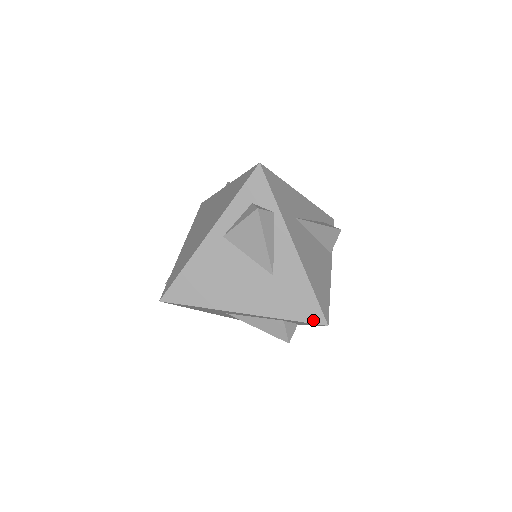
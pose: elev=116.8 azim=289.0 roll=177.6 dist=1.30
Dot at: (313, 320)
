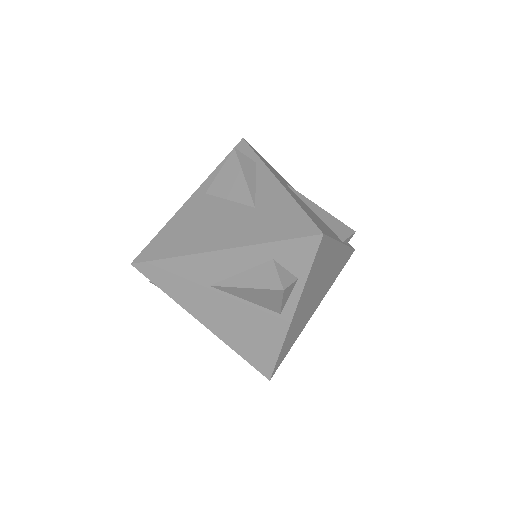
Dot at: (304, 233)
